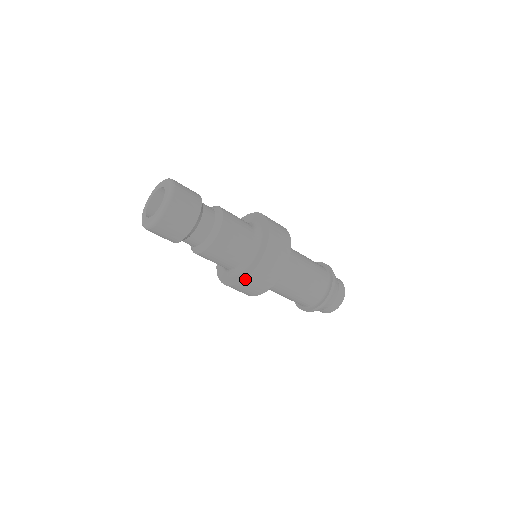
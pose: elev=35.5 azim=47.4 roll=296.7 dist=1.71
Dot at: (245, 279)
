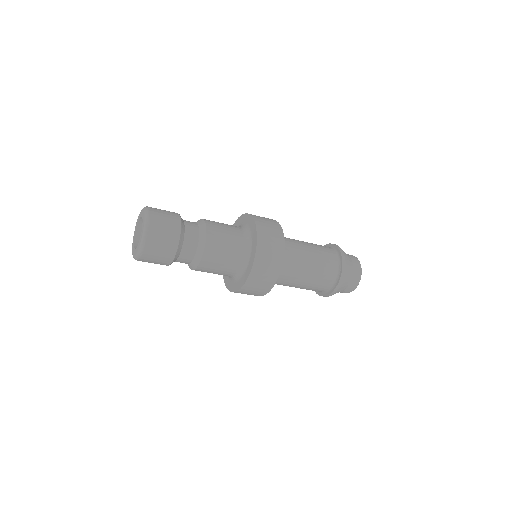
Dot at: (246, 280)
